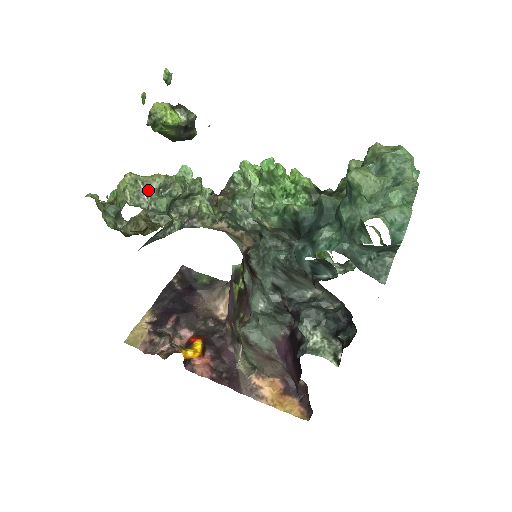
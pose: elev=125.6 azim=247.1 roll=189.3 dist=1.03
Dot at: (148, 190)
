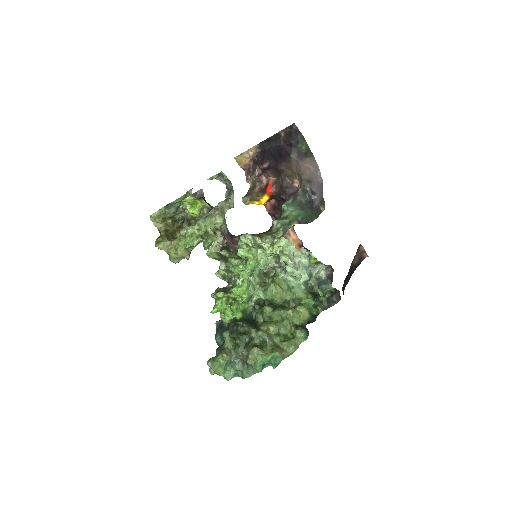
Dot at: occluded
